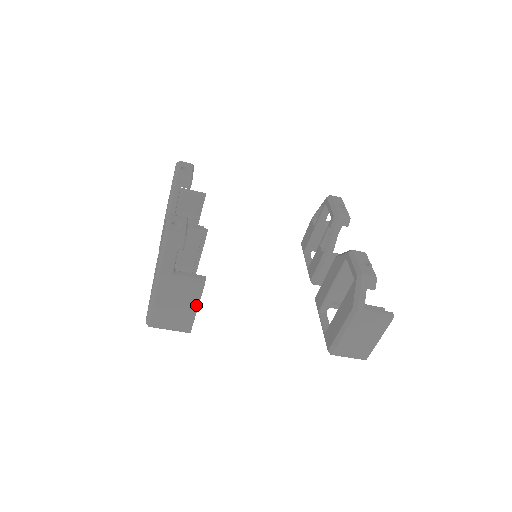
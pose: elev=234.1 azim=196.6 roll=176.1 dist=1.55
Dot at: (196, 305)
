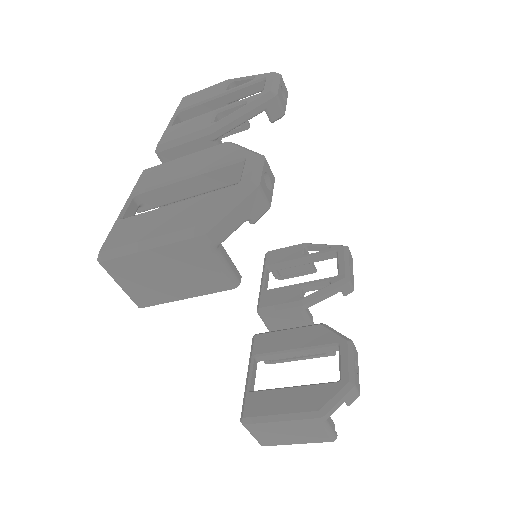
Dot at: (192, 294)
